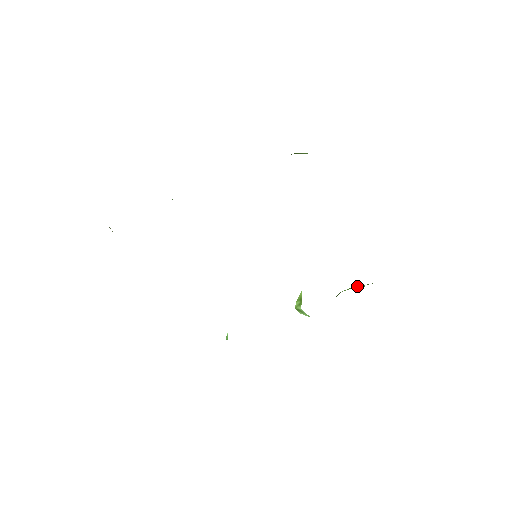
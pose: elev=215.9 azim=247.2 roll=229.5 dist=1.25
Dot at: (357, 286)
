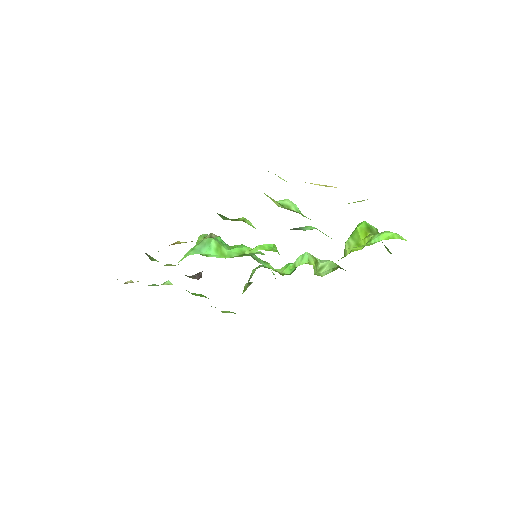
Dot at: (358, 239)
